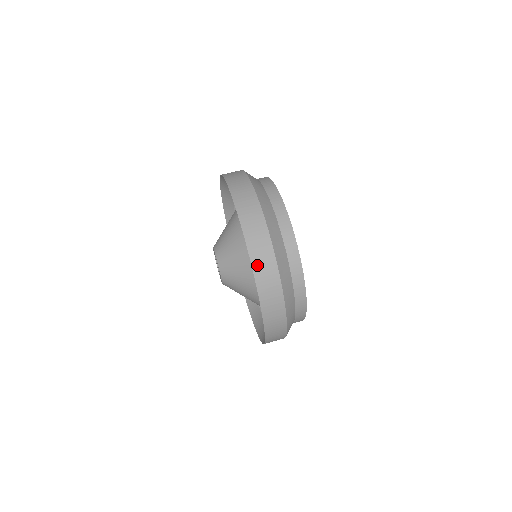
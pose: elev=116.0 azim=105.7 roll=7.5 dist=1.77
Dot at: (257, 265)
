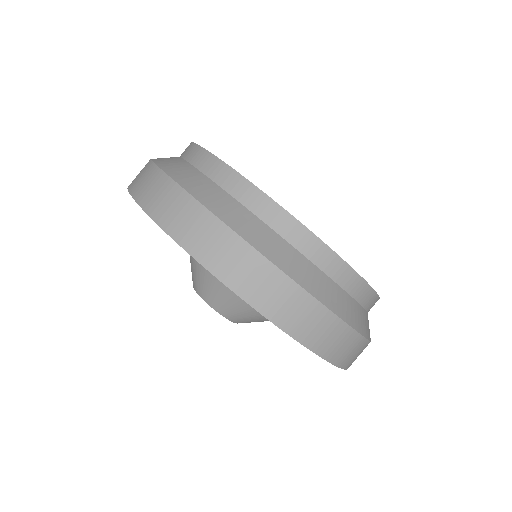
Dot at: (228, 274)
